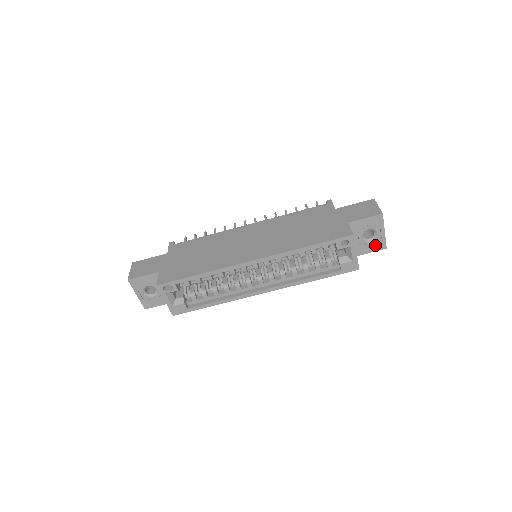
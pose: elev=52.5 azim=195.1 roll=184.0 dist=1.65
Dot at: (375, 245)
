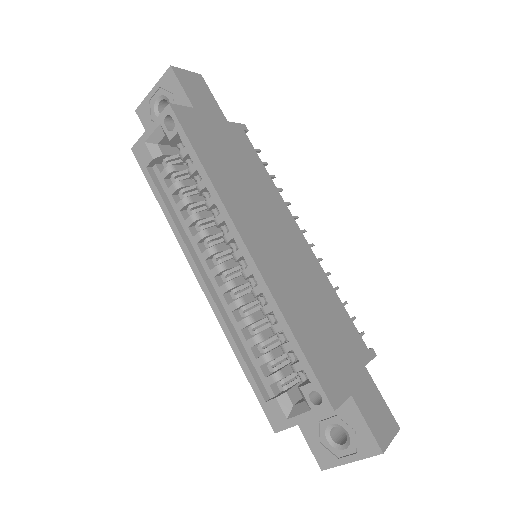
Dot at: (323, 449)
